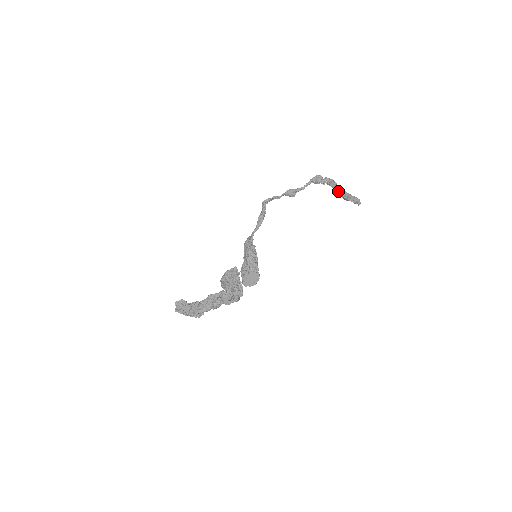
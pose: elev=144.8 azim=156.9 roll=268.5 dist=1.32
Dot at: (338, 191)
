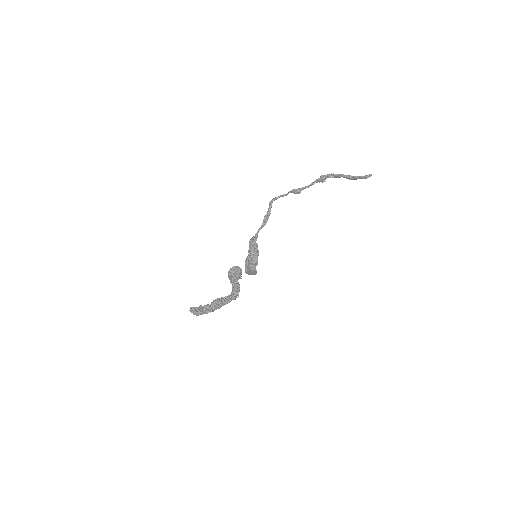
Dot at: (346, 177)
